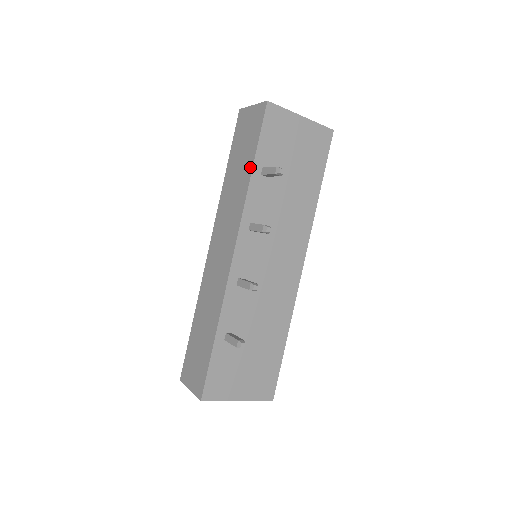
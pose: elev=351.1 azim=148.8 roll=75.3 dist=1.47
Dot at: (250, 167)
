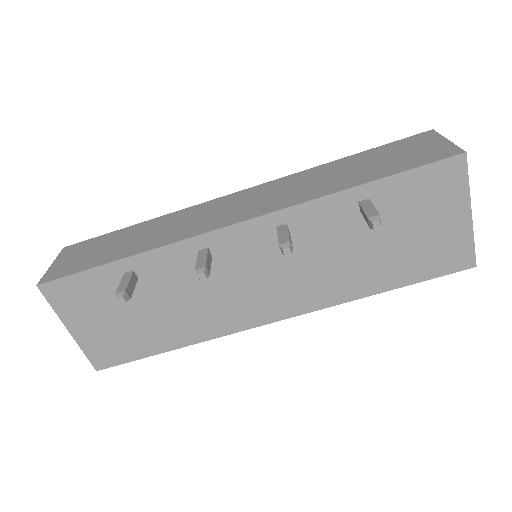
Dot at: (360, 181)
